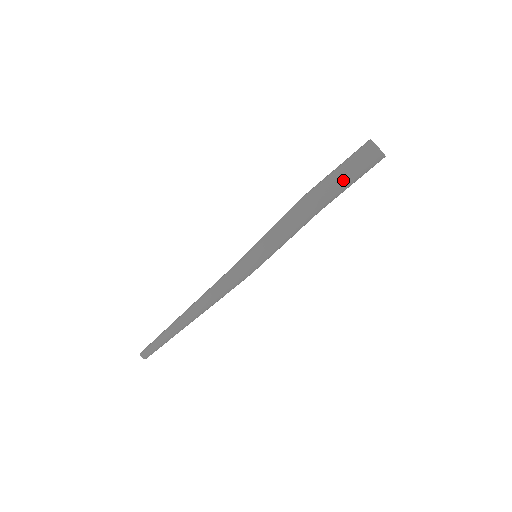
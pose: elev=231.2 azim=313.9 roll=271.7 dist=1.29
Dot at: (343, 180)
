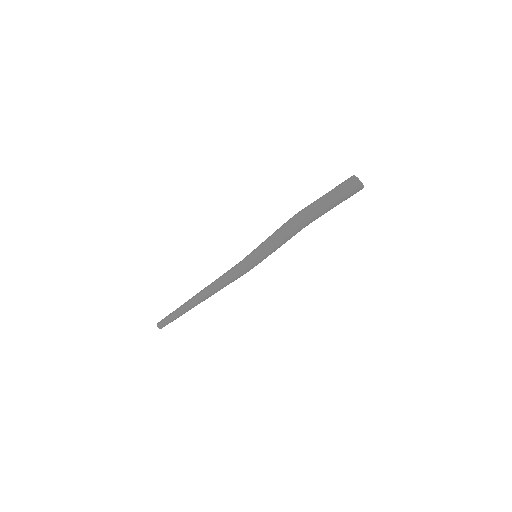
Dot at: (330, 205)
